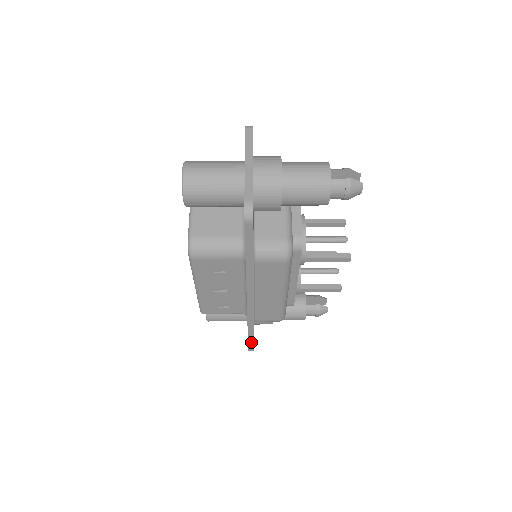
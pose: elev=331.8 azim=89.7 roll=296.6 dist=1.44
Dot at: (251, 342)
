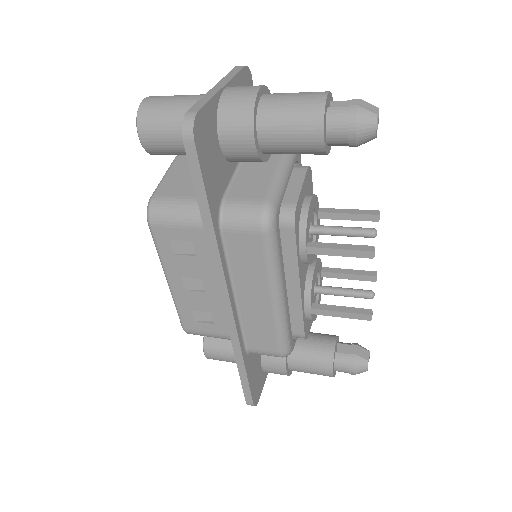
Dot at: (246, 386)
